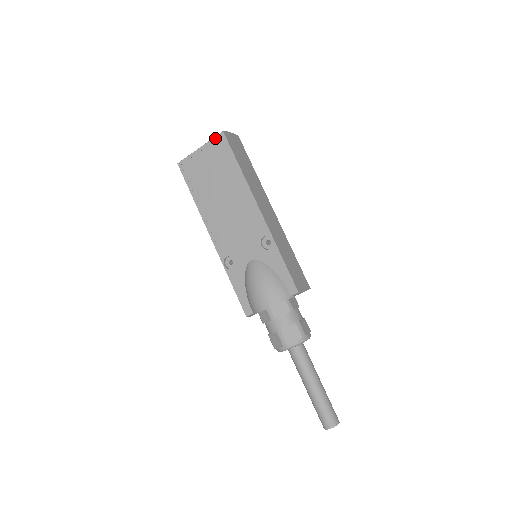
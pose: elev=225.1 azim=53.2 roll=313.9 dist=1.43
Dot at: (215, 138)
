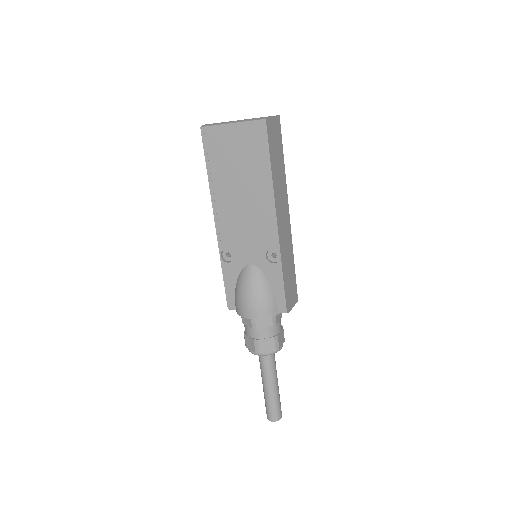
Dot at: (254, 122)
